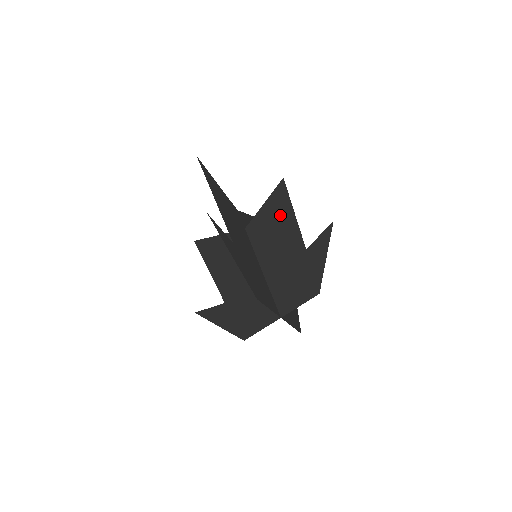
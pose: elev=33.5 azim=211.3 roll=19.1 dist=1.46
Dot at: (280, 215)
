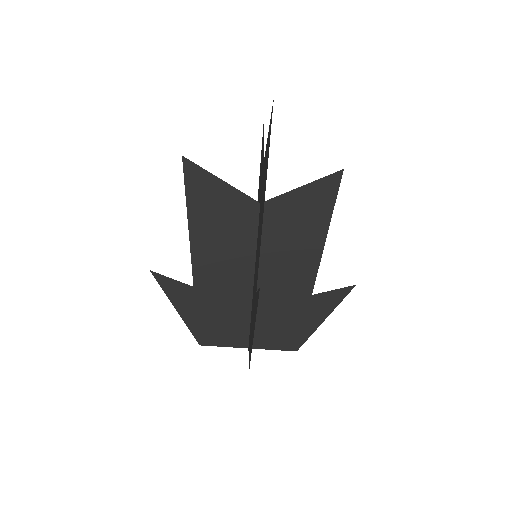
Dot at: (310, 225)
